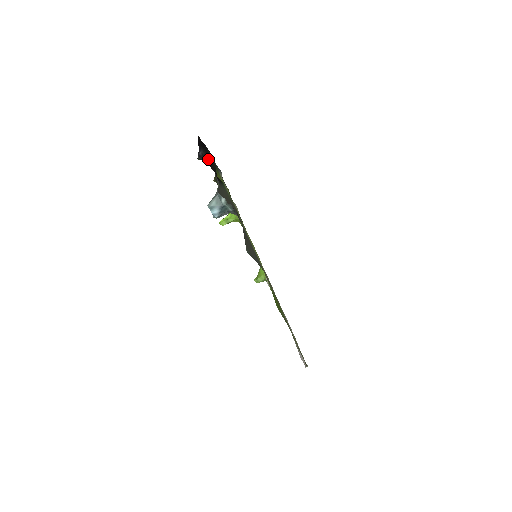
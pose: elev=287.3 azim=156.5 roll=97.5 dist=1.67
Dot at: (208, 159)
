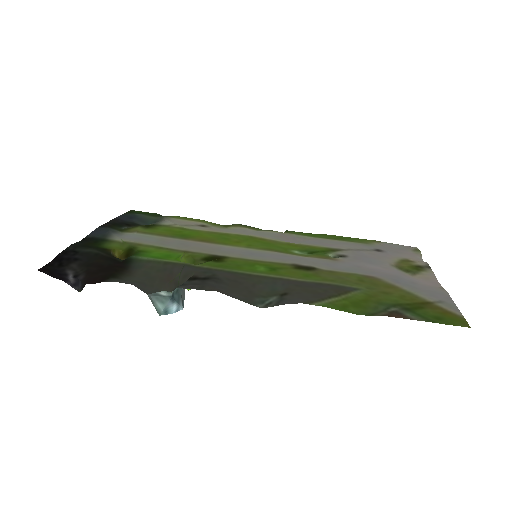
Dot at: (85, 266)
